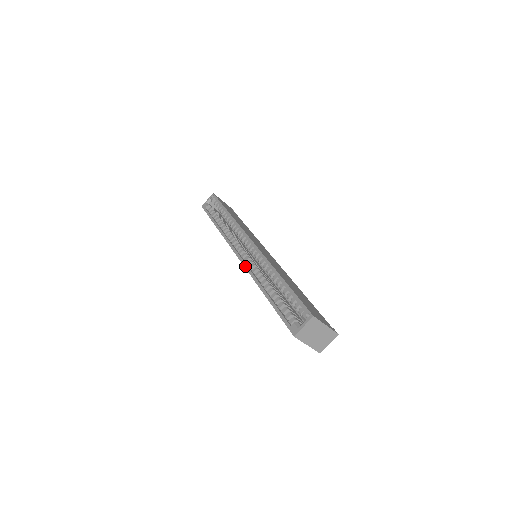
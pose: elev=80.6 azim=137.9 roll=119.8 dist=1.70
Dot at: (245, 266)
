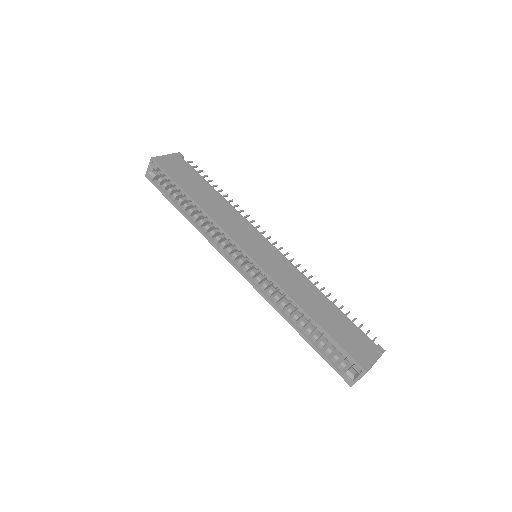
Dot at: (256, 289)
